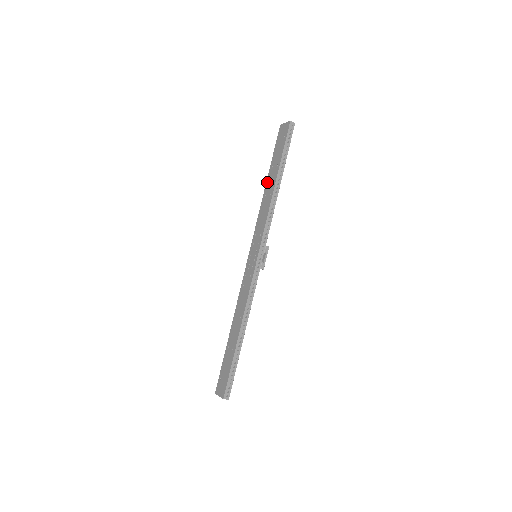
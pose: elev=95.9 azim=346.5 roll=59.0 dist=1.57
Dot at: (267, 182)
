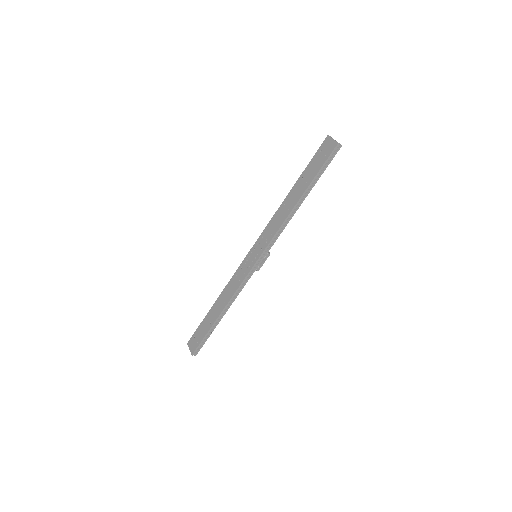
Dot at: (291, 191)
